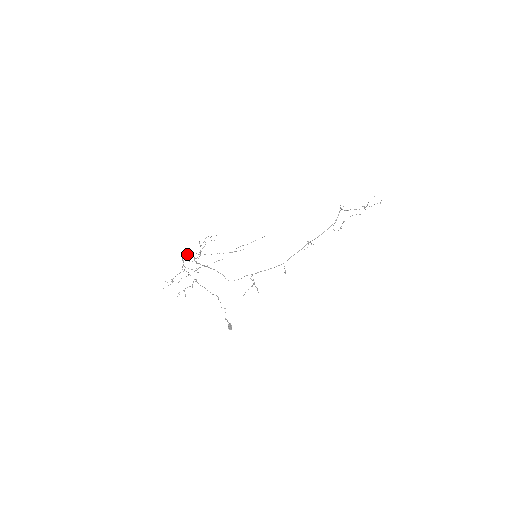
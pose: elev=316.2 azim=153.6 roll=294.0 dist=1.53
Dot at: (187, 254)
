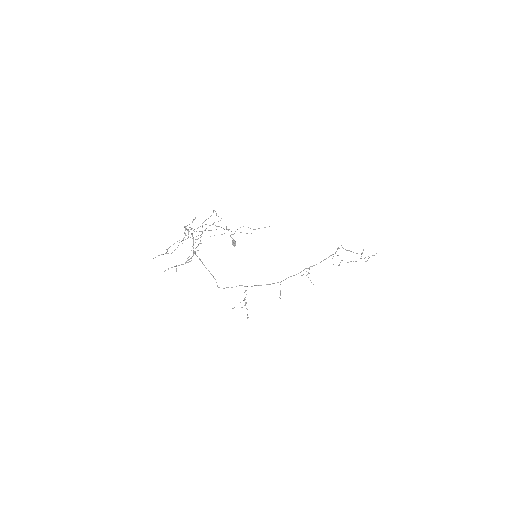
Dot at: occluded
